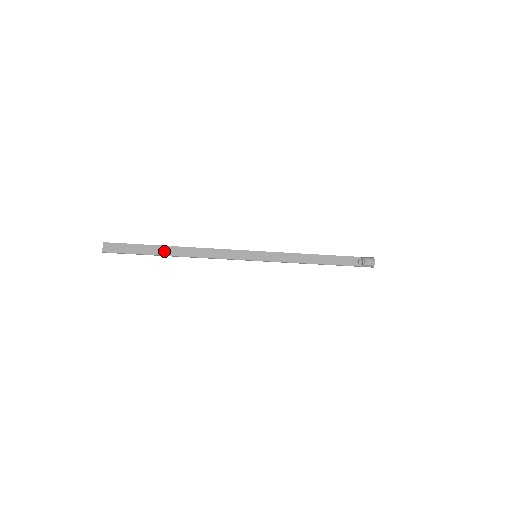
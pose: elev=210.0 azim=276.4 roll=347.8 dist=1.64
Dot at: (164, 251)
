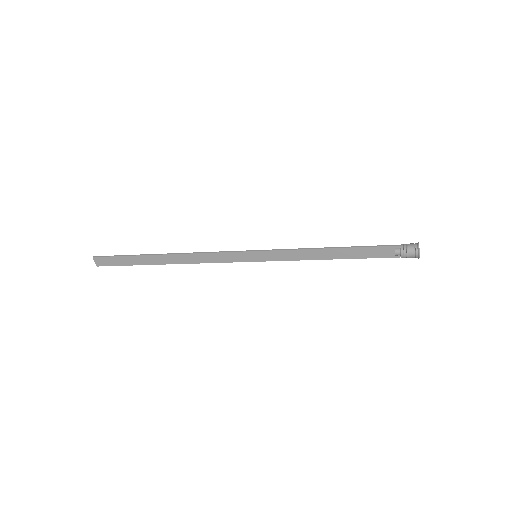
Dot at: (154, 260)
